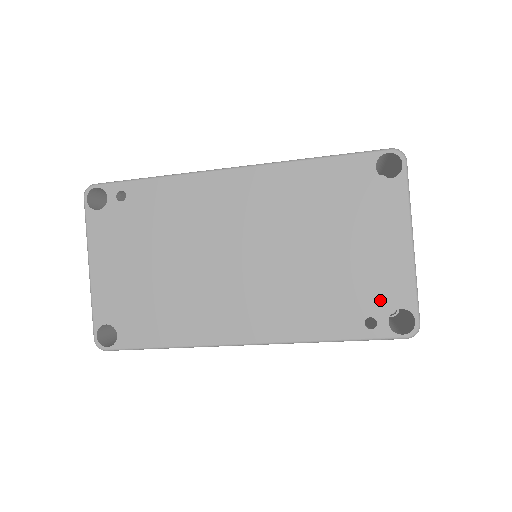
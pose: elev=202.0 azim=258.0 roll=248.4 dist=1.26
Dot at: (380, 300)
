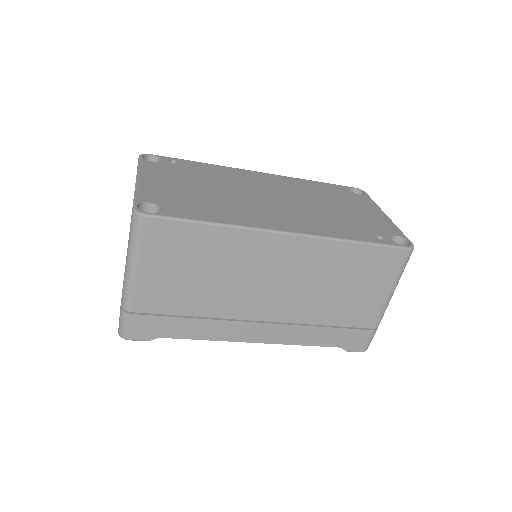
Dot at: (381, 230)
